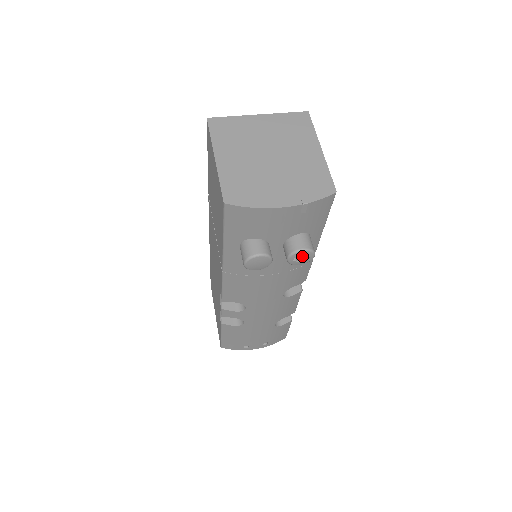
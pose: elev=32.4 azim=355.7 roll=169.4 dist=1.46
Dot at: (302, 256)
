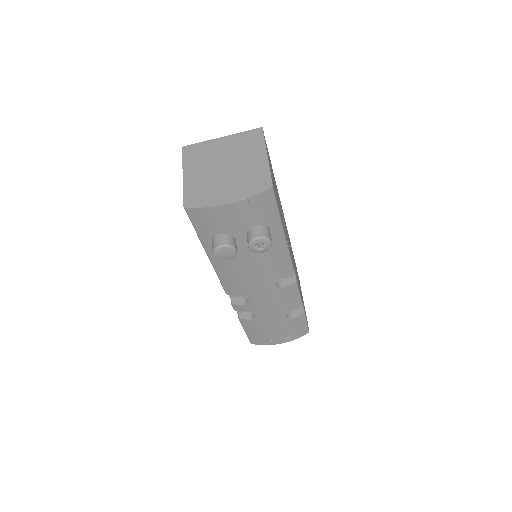
Dot at: (261, 244)
